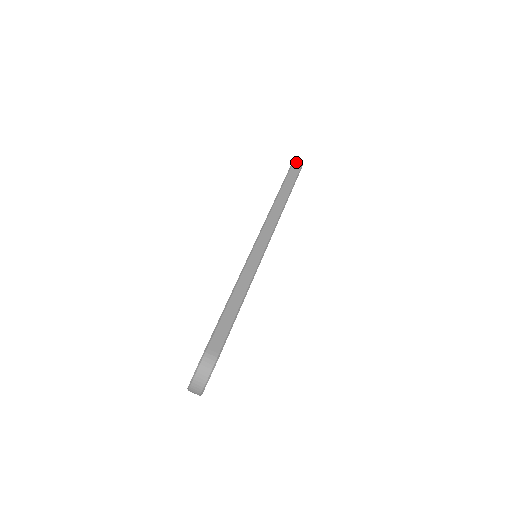
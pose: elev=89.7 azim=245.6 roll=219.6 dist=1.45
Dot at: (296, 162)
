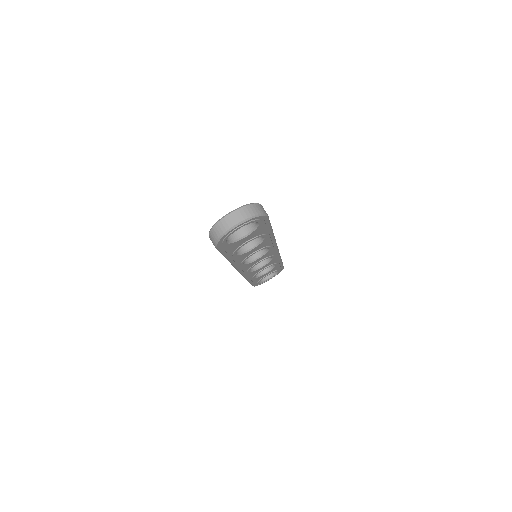
Dot at: occluded
